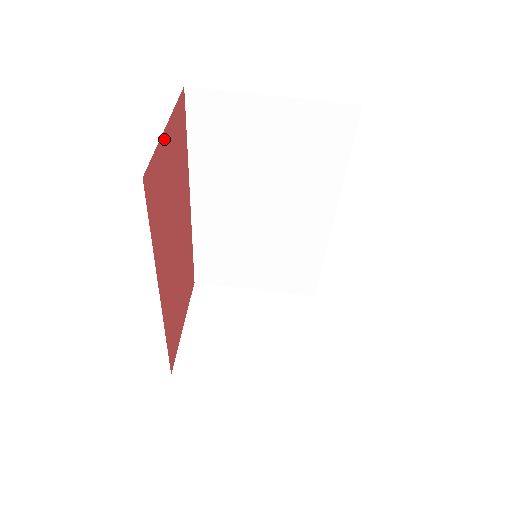
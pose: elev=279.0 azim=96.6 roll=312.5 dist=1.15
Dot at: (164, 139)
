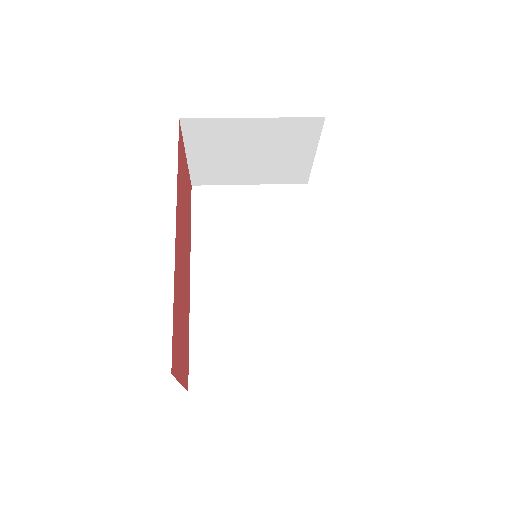
Dot at: (185, 157)
